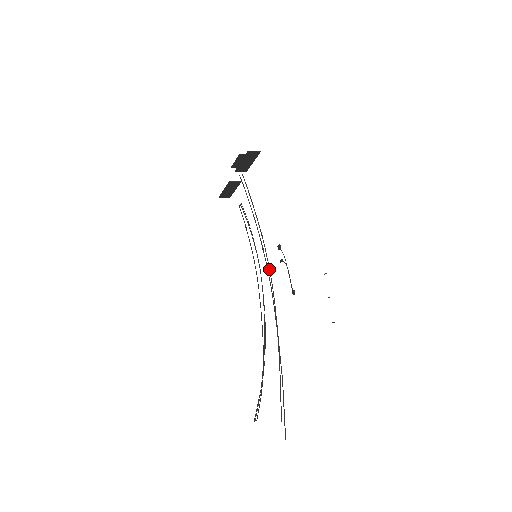
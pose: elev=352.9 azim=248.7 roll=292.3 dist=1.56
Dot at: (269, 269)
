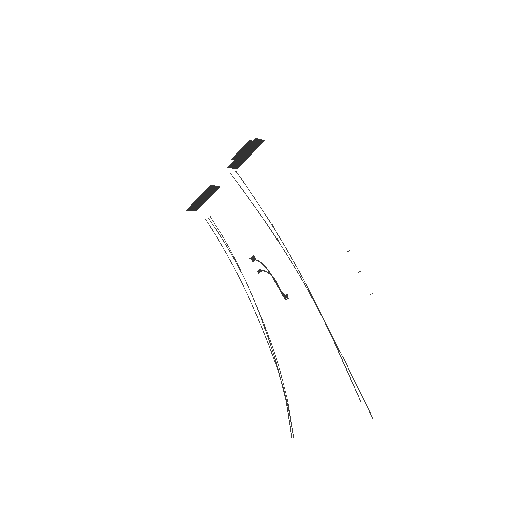
Dot at: (290, 256)
